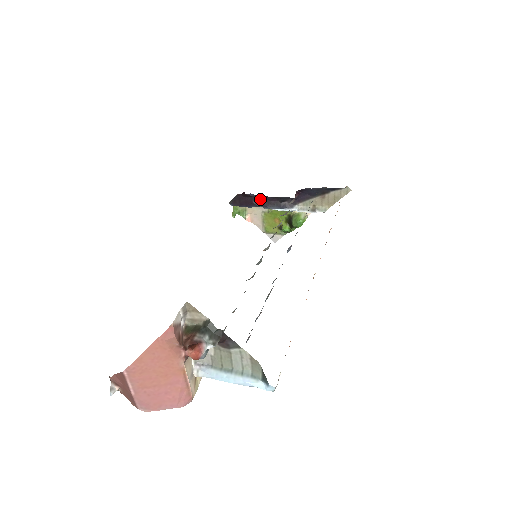
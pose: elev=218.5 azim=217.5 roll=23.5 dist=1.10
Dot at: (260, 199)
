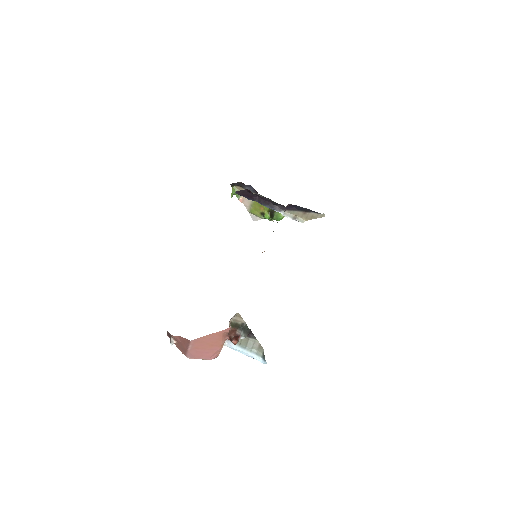
Dot at: (259, 197)
